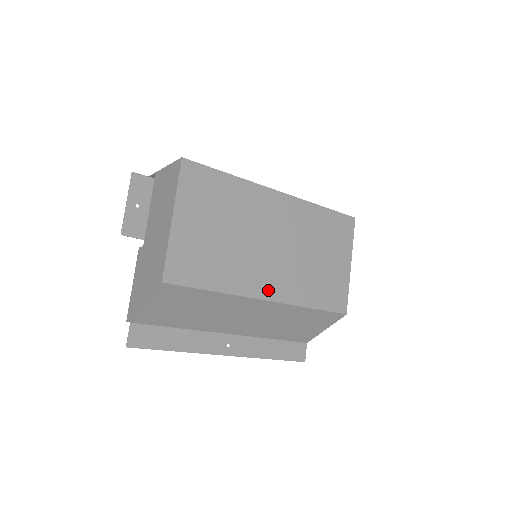
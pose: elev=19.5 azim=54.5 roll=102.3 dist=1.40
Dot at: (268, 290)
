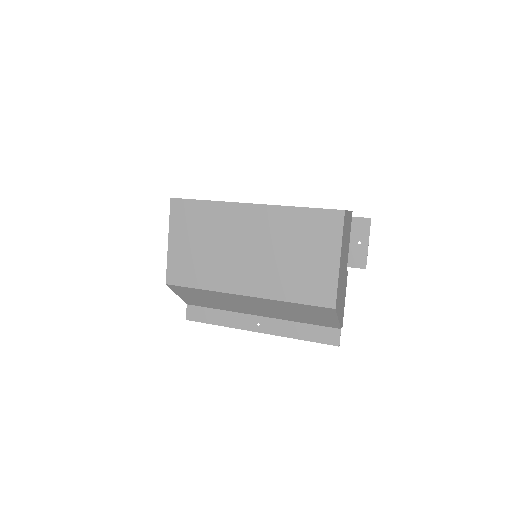
Dot at: (245, 287)
